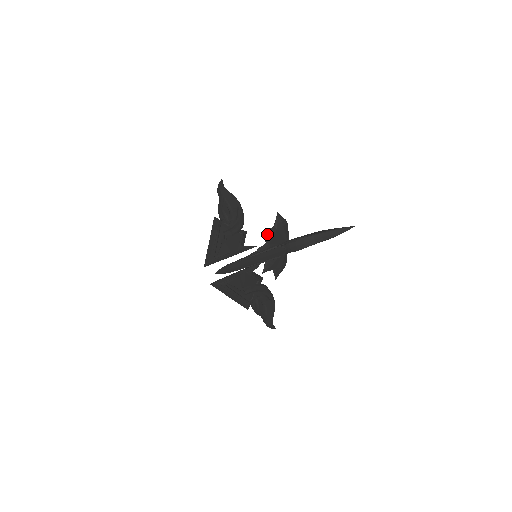
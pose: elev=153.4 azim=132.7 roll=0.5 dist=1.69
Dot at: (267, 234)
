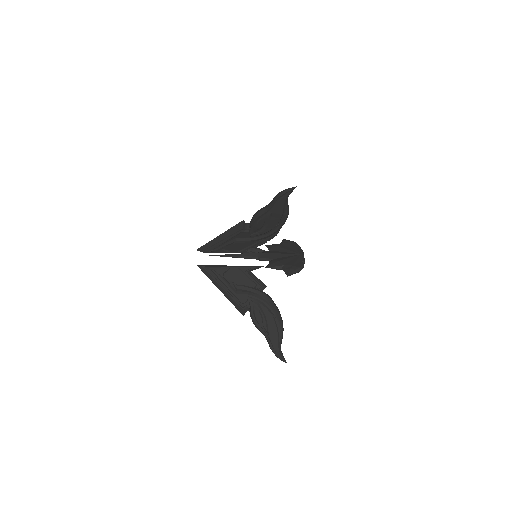
Dot at: (270, 267)
